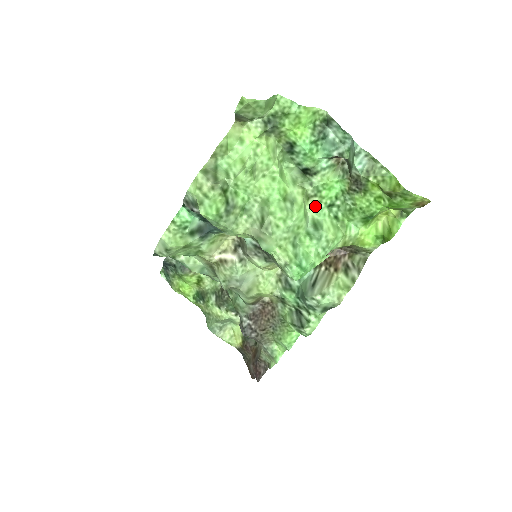
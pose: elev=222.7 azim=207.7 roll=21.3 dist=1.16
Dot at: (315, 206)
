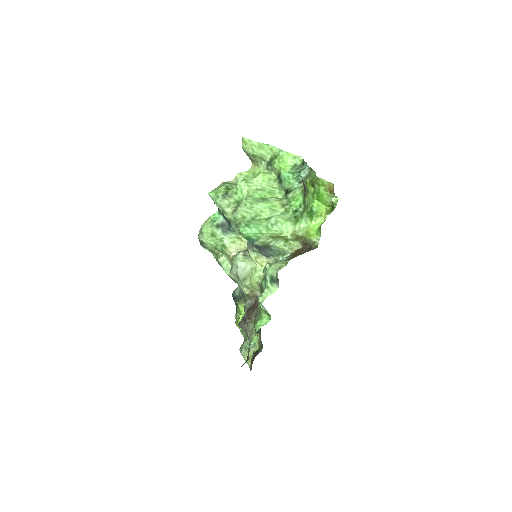
Dot at: (286, 211)
